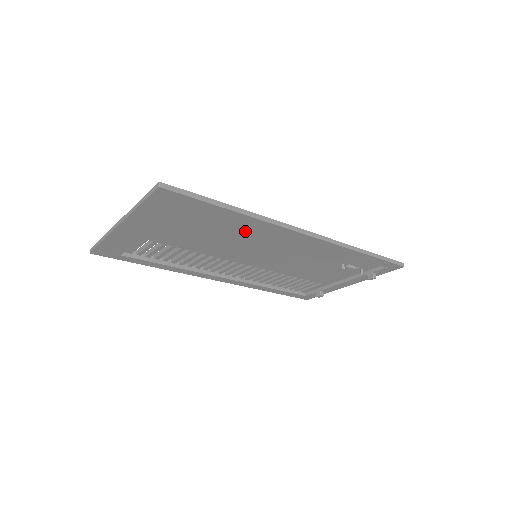
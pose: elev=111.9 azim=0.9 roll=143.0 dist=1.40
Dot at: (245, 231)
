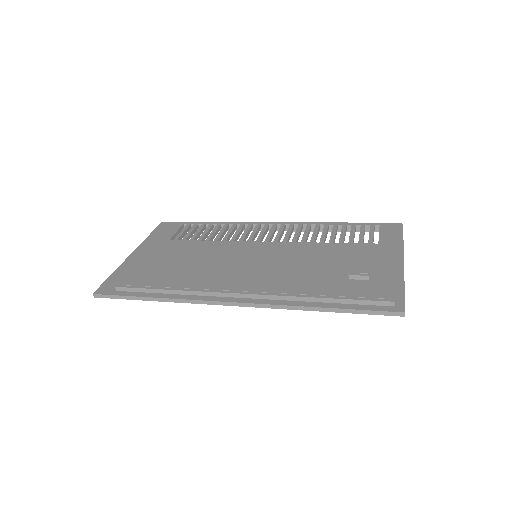
Dot at: occluded
